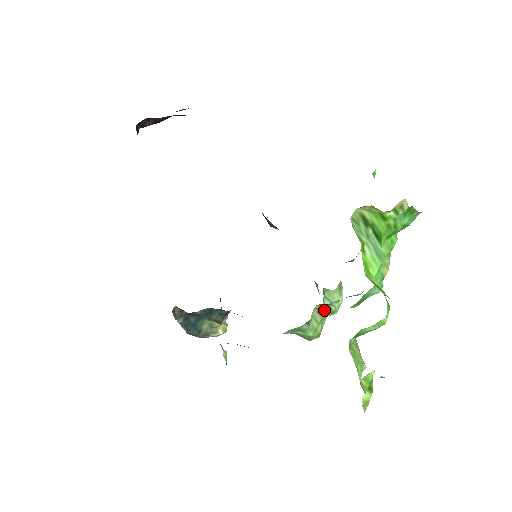
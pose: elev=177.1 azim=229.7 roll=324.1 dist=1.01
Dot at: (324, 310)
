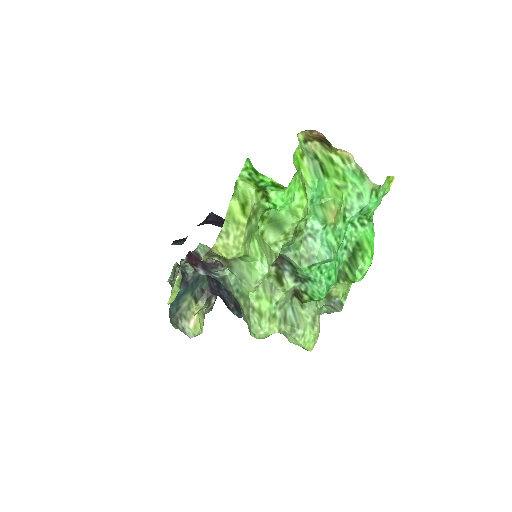
Dot at: (278, 288)
